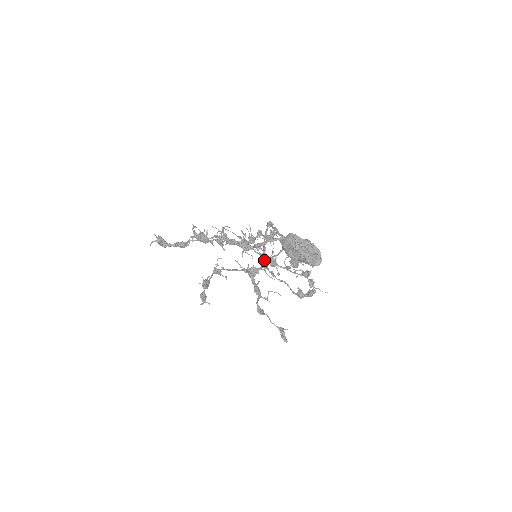
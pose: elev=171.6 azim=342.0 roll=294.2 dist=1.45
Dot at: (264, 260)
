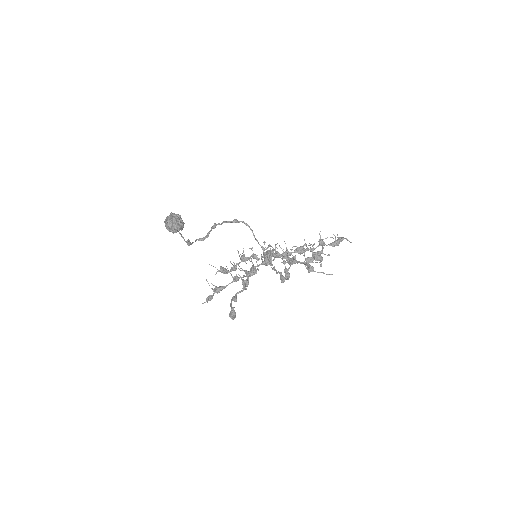
Dot at: (264, 258)
